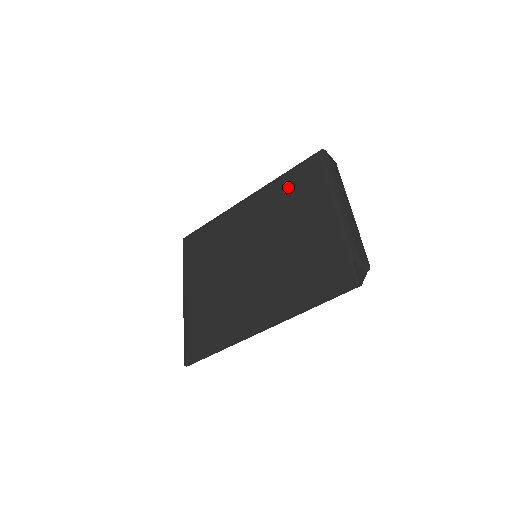
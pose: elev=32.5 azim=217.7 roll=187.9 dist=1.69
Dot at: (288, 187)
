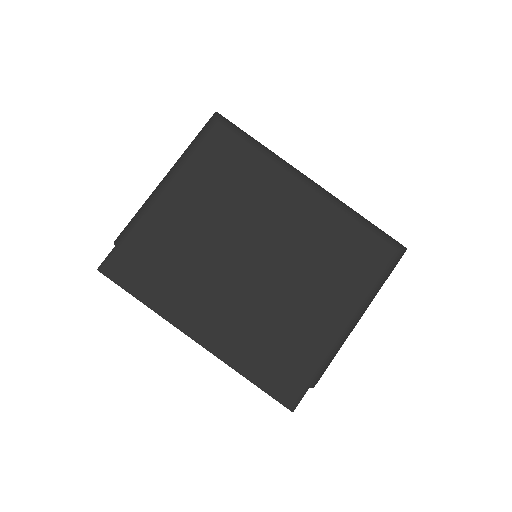
Dot at: (348, 241)
